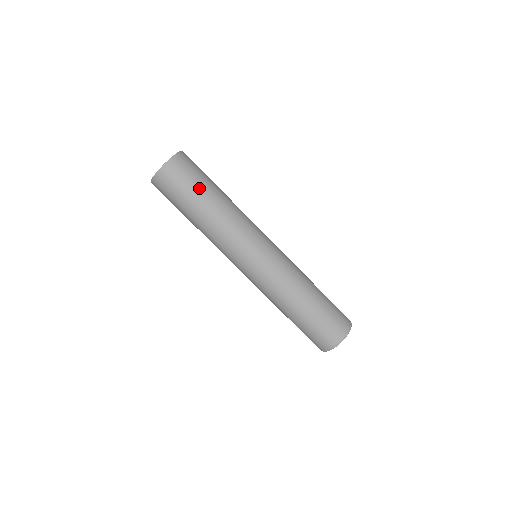
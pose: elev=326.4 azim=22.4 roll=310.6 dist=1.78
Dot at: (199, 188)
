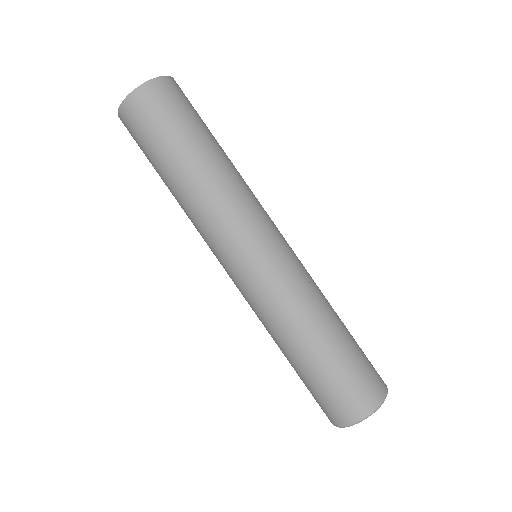
Dot at: (164, 147)
